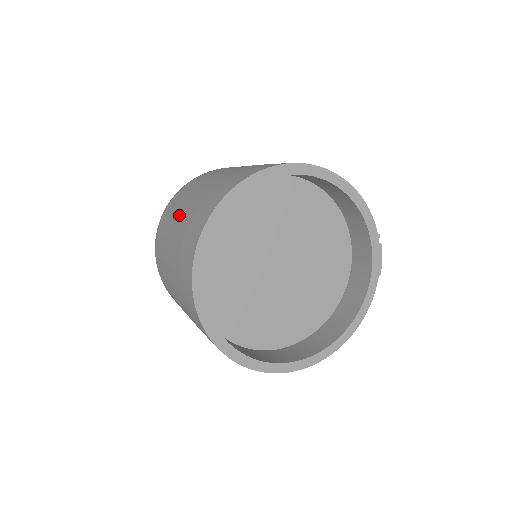
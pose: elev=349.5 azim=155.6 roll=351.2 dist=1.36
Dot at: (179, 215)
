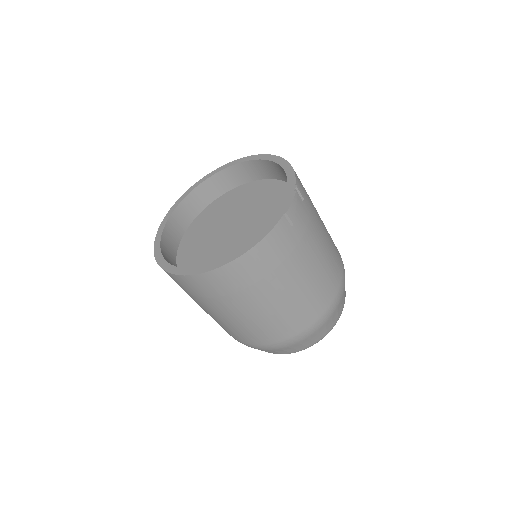
Dot at: occluded
